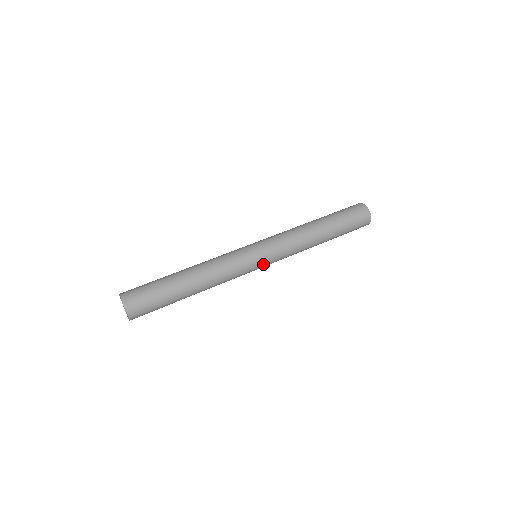
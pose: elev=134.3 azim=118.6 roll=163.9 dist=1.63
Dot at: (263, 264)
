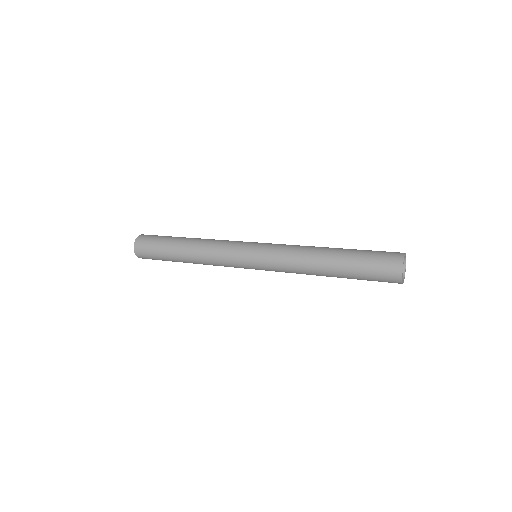
Dot at: (252, 251)
